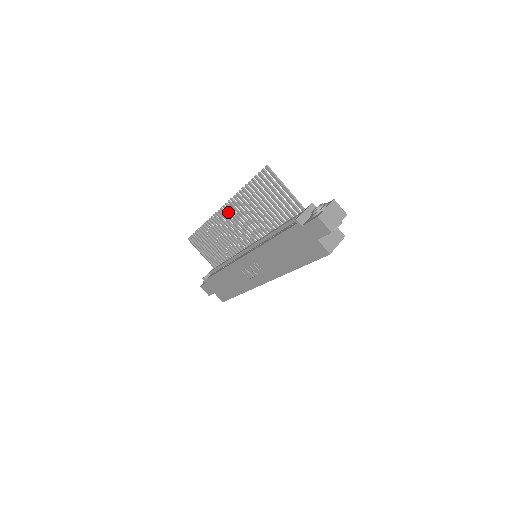
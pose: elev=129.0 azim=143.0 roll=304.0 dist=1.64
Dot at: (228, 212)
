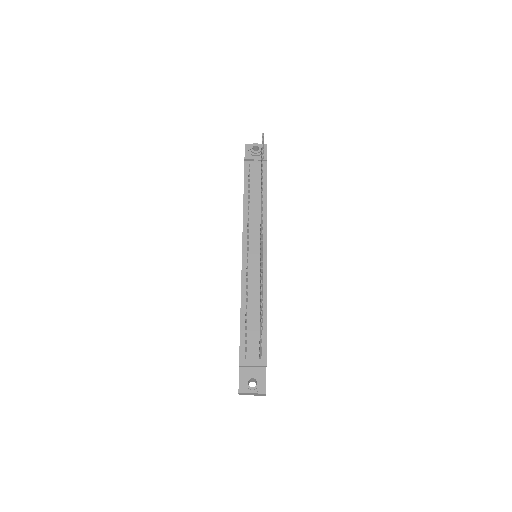
Dot at: (261, 242)
